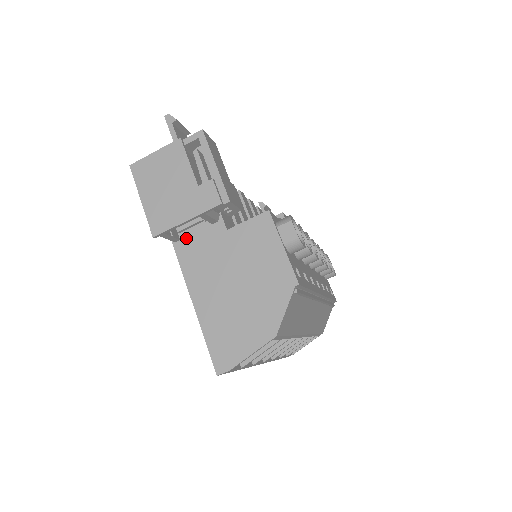
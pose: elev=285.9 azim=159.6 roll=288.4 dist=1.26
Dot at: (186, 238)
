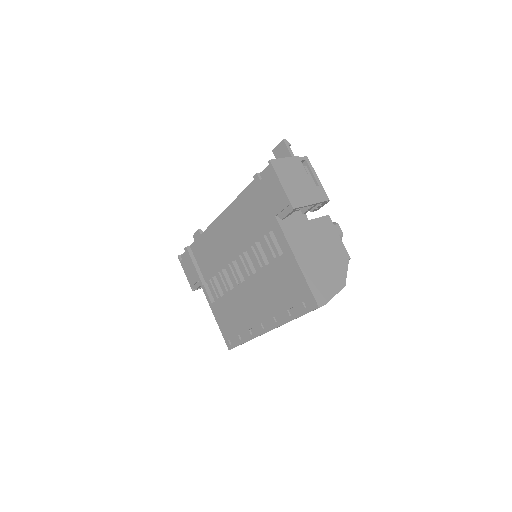
Dot at: (286, 219)
